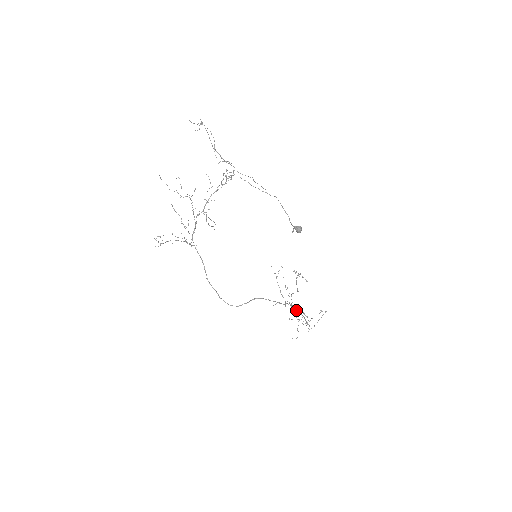
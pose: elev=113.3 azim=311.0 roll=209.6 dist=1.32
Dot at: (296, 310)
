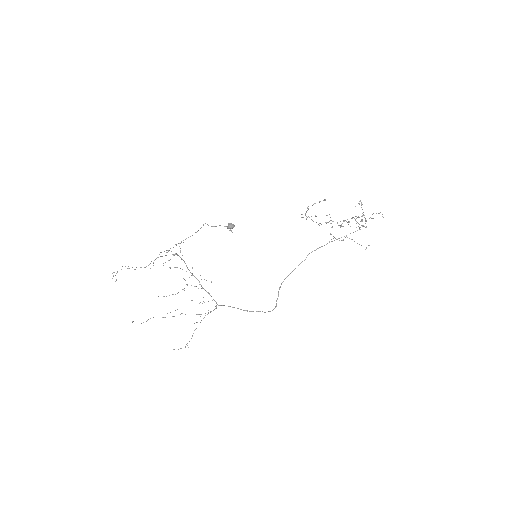
Dot at: occluded
